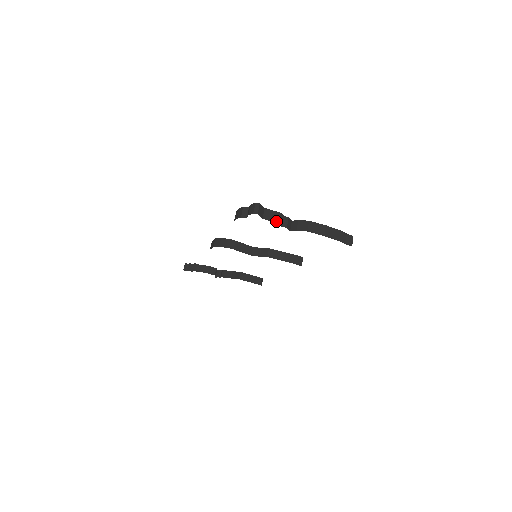
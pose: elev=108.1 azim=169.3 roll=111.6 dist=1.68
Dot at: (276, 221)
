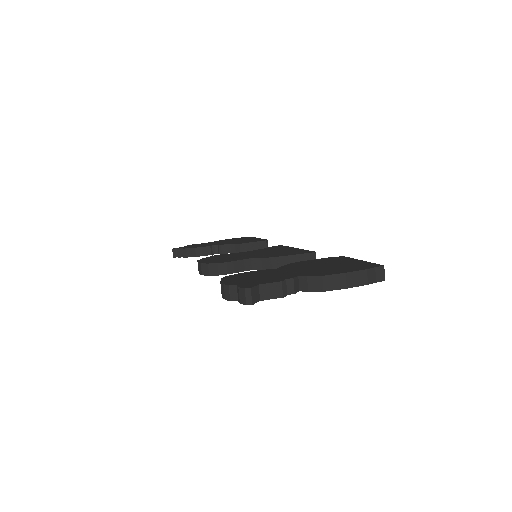
Dot at: (279, 296)
